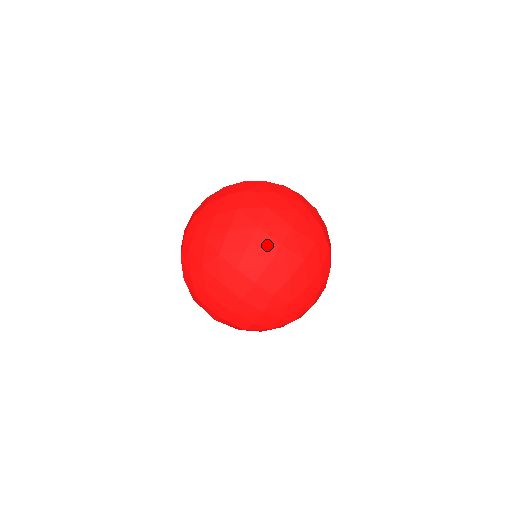
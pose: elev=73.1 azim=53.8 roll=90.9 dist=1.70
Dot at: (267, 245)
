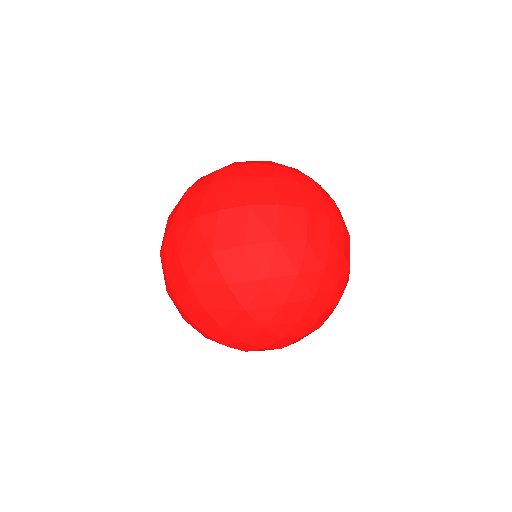
Dot at: occluded
